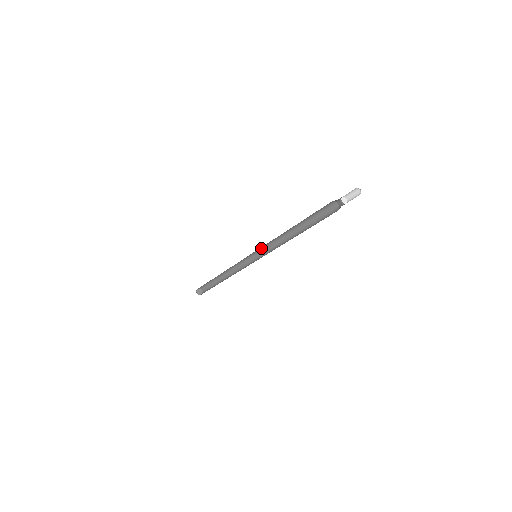
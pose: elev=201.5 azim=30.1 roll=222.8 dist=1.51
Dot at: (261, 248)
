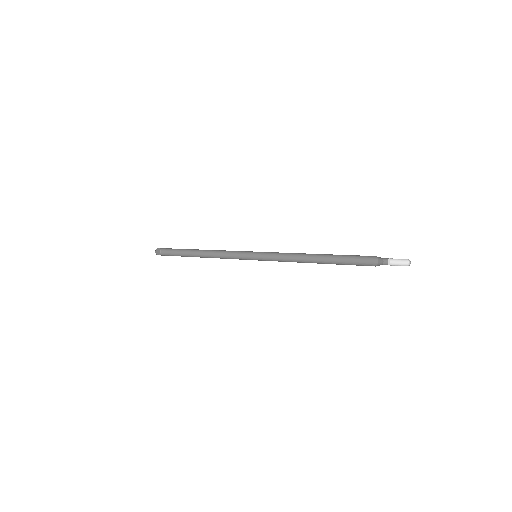
Dot at: occluded
